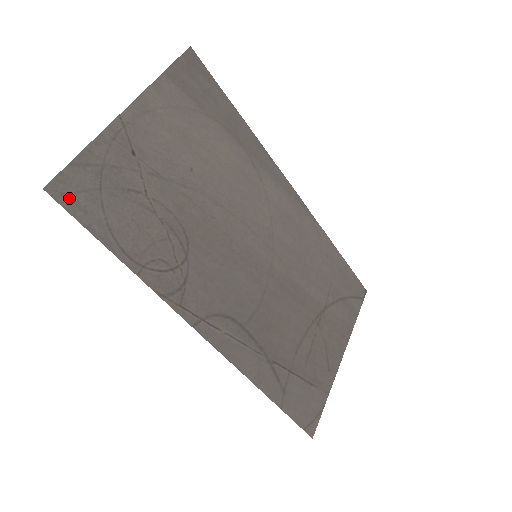
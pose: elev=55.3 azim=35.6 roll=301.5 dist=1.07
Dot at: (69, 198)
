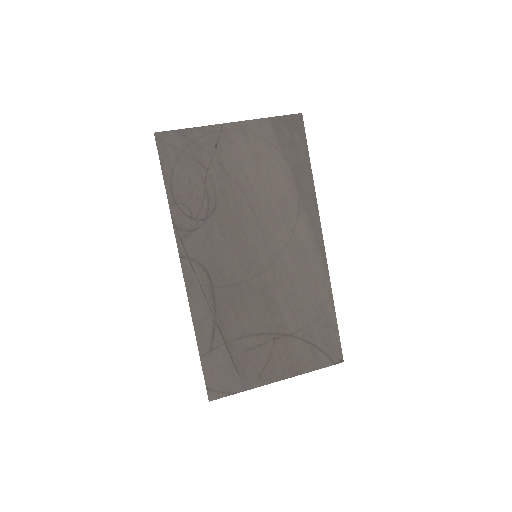
Dot at: (163, 145)
